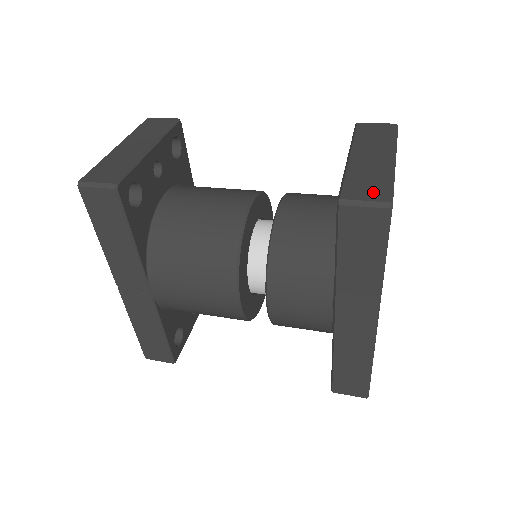
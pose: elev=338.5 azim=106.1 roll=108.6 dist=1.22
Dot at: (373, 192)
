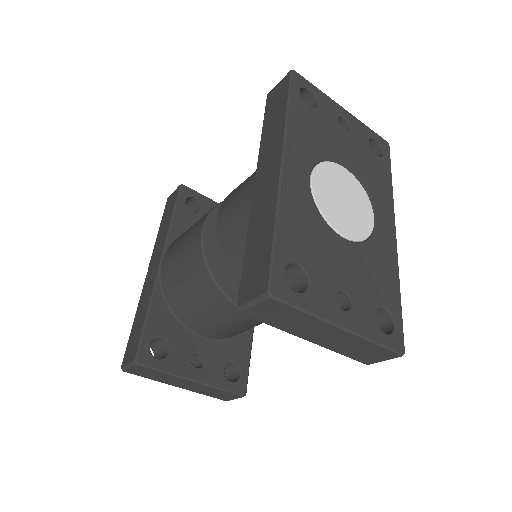
Dot at: occluded
